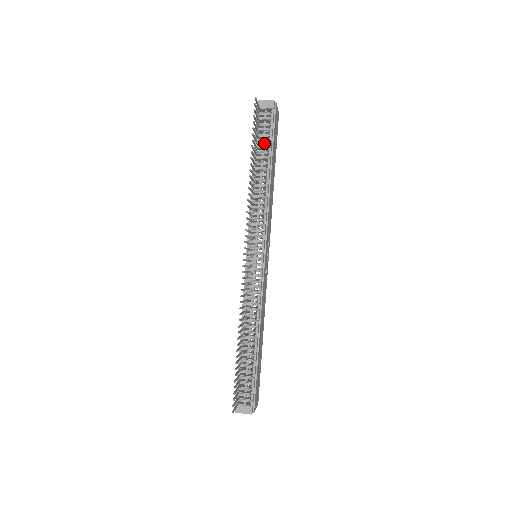
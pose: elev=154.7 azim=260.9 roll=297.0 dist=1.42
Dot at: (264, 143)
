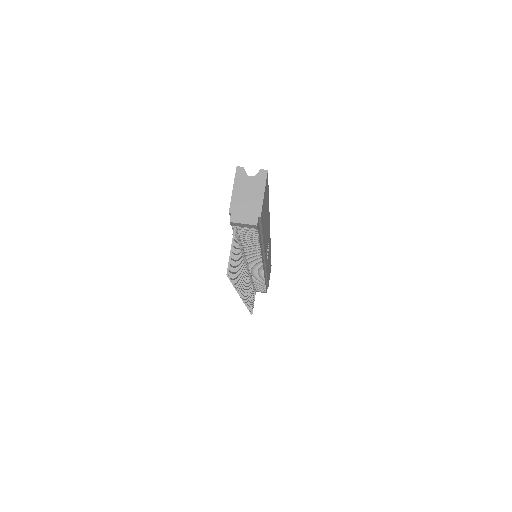
Dot at: occluded
